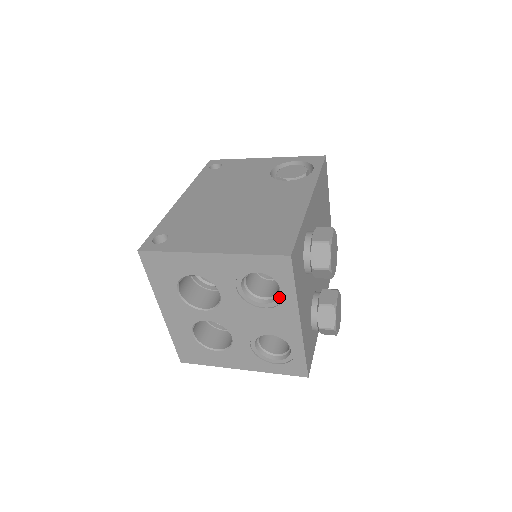
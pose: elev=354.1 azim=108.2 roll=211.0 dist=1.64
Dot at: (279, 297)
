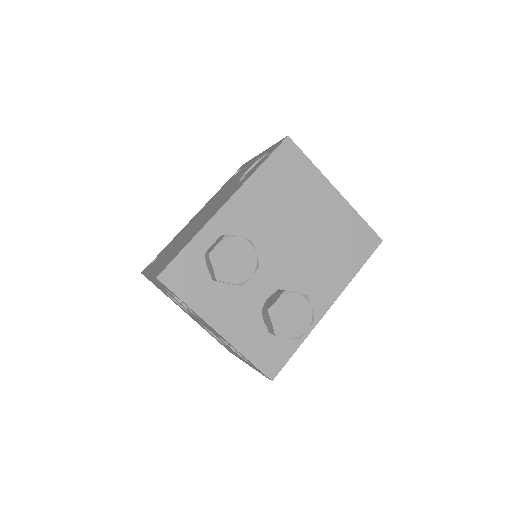
Dot at: occluded
